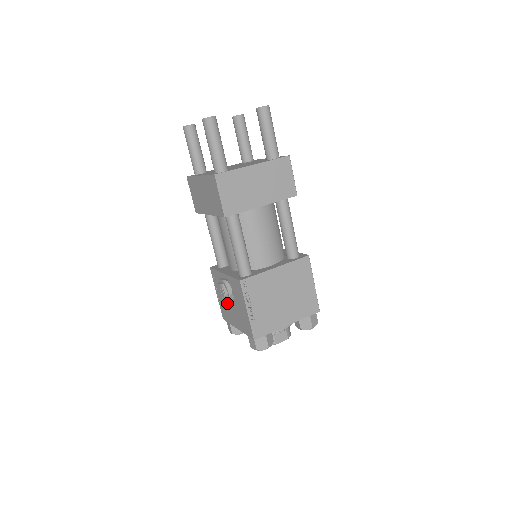
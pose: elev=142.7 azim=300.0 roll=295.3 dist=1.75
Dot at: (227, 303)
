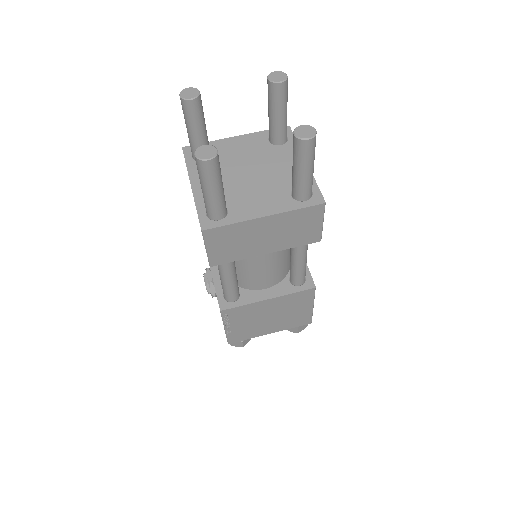
Dot at: occluded
